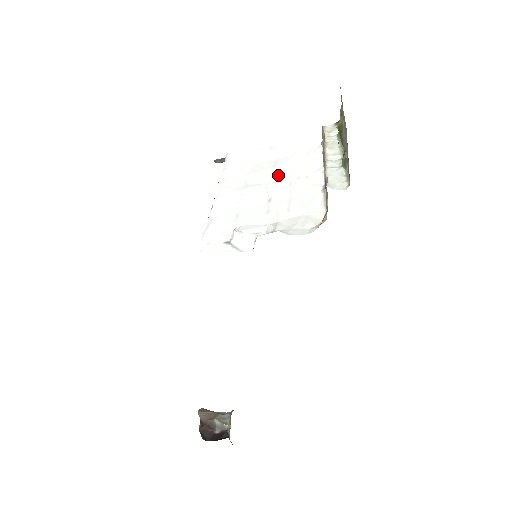
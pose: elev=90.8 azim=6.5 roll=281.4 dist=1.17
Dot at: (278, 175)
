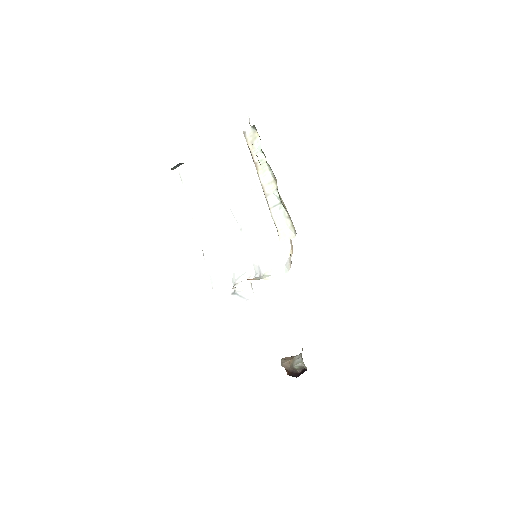
Dot at: (233, 189)
